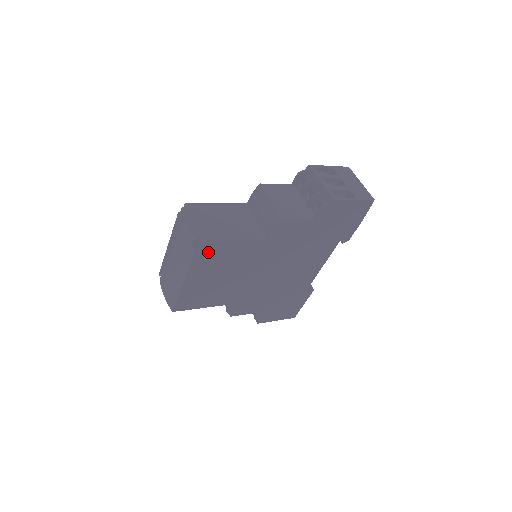
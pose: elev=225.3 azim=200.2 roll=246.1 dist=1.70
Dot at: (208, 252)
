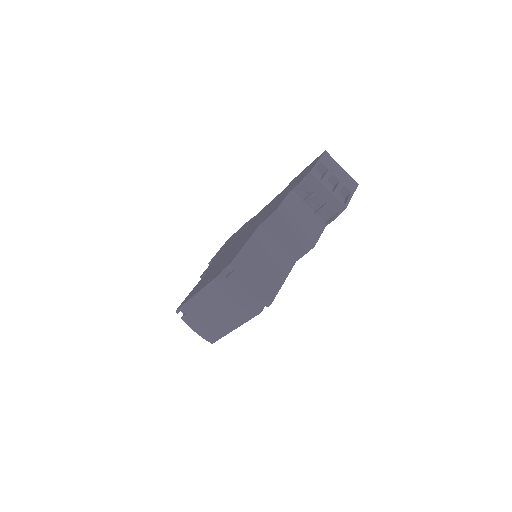
Dot at: occluded
